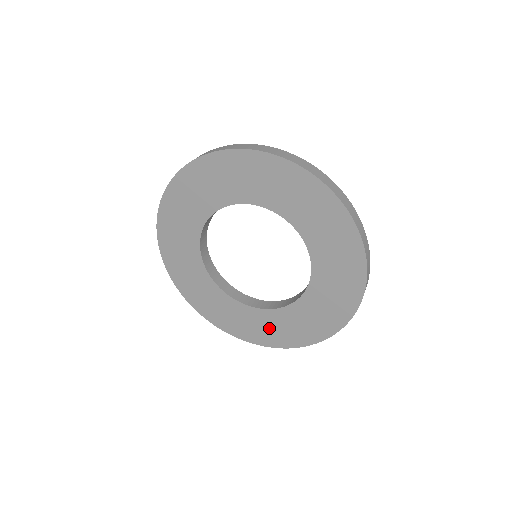
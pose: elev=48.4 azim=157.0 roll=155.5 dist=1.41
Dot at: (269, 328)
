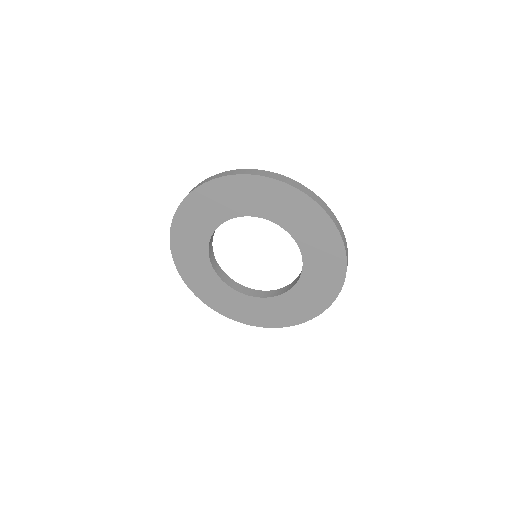
Dot at: (267, 312)
